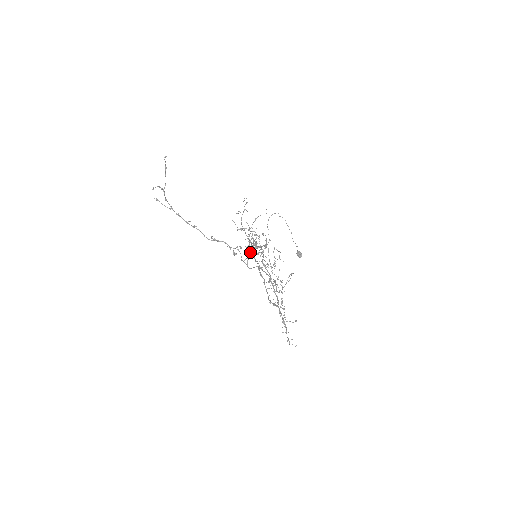
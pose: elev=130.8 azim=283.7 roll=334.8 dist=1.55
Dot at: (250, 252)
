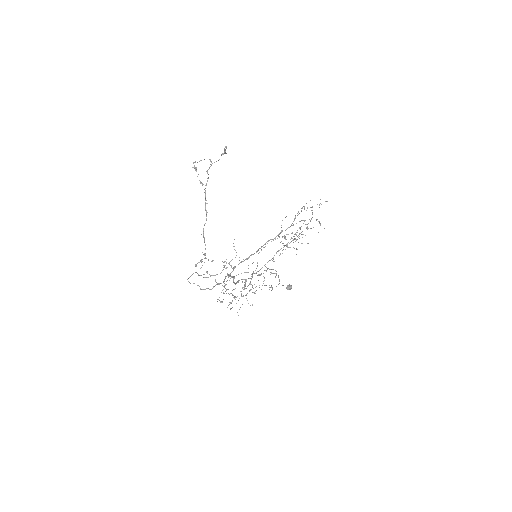
Dot at: (224, 266)
